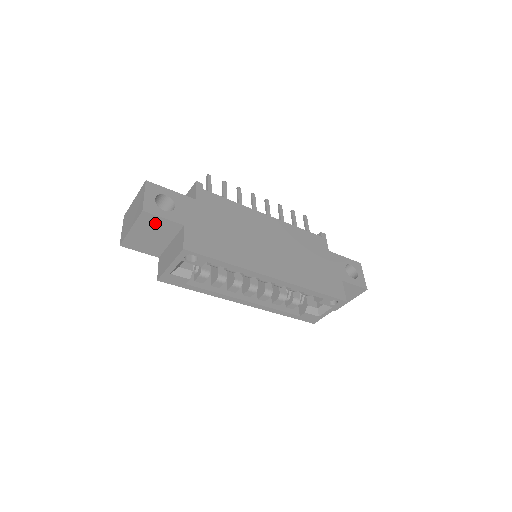
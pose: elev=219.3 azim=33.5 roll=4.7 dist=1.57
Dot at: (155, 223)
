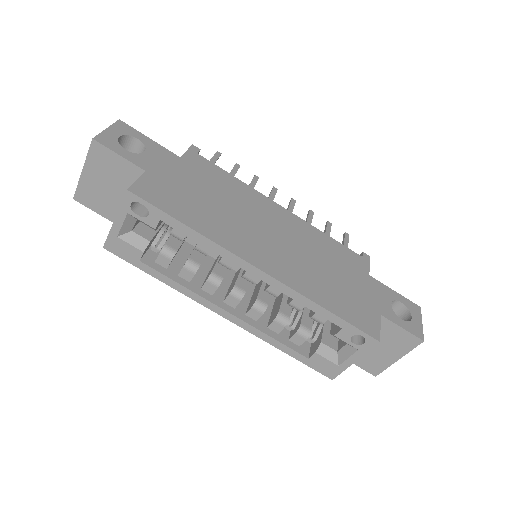
Dot at: (110, 163)
